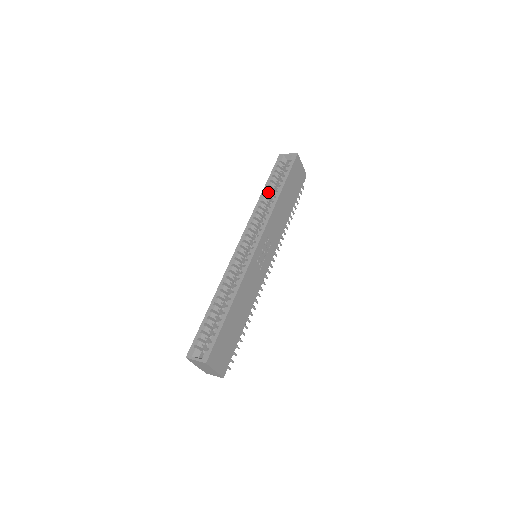
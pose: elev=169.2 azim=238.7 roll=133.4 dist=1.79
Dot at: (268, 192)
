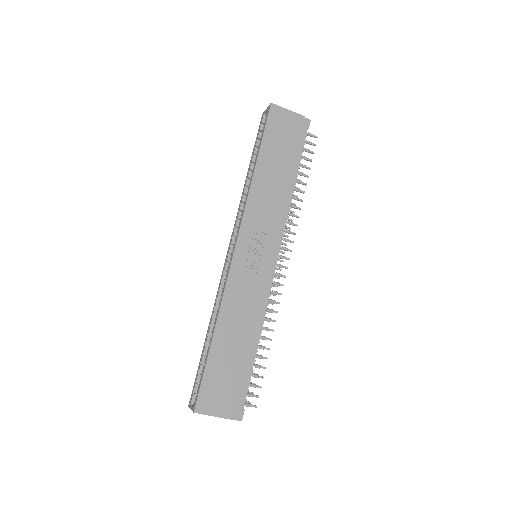
Dot at: occluded
